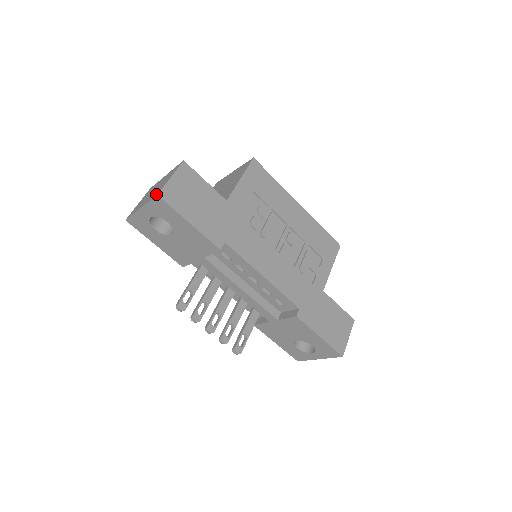
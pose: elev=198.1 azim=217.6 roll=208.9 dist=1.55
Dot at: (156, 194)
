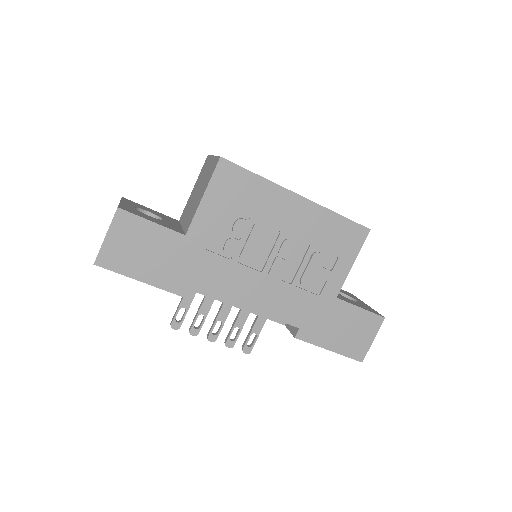
Dot at: occluded
